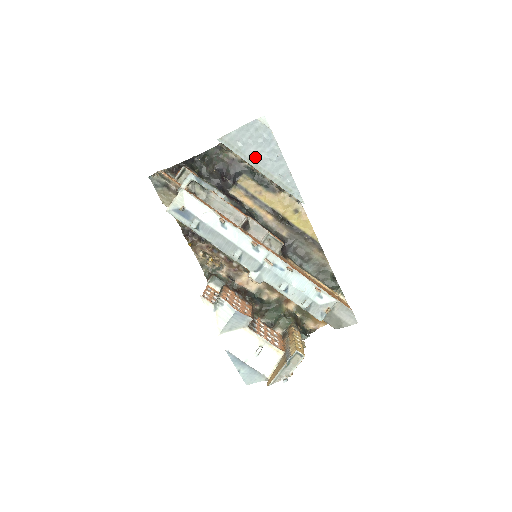
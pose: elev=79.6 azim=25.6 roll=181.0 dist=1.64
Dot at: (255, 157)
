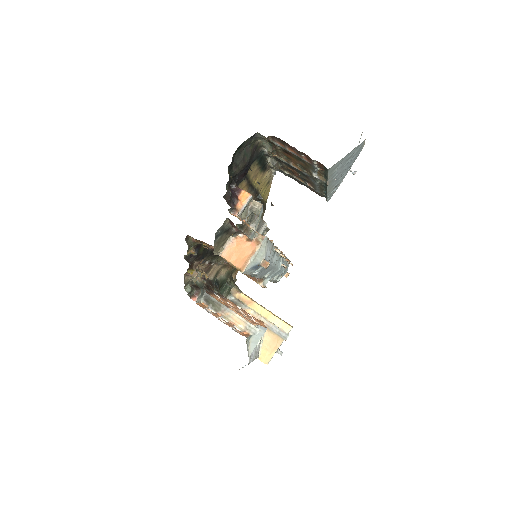
Dot at: (336, 177)
